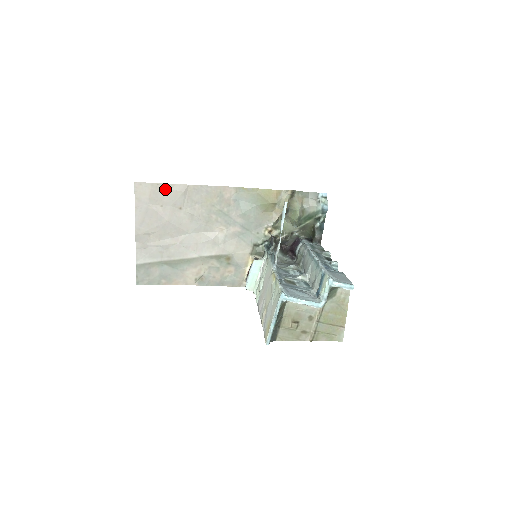
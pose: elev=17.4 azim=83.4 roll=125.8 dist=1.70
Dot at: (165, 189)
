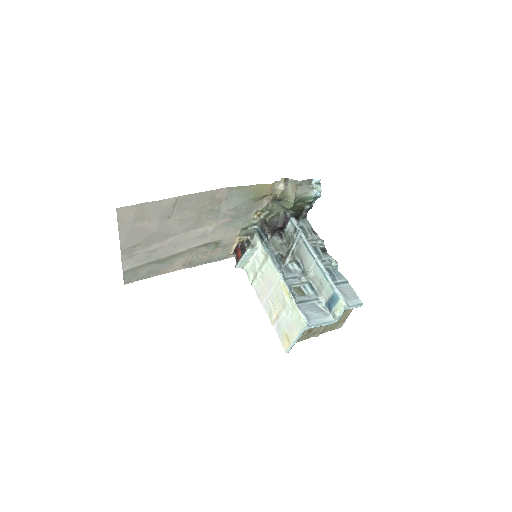
Dot at: (152, 206)
